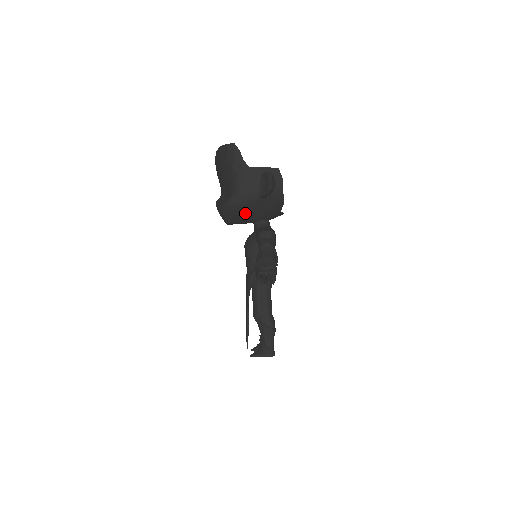
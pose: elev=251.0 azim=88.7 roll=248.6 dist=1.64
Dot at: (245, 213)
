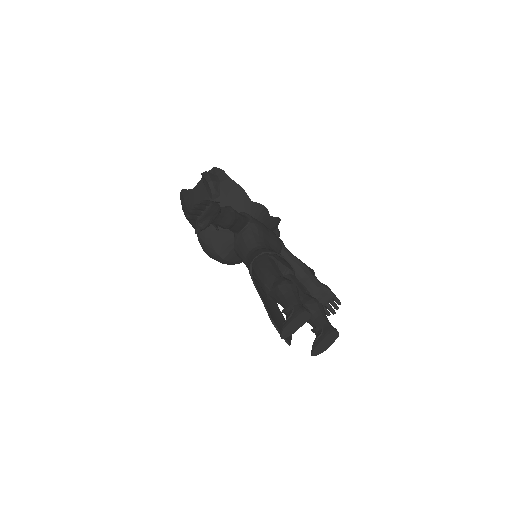
Dot at: occluded
